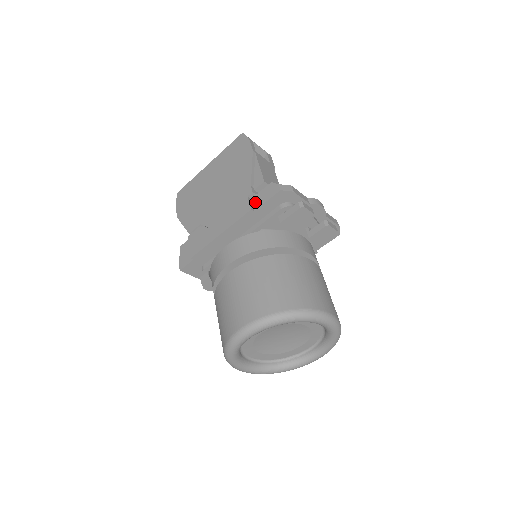
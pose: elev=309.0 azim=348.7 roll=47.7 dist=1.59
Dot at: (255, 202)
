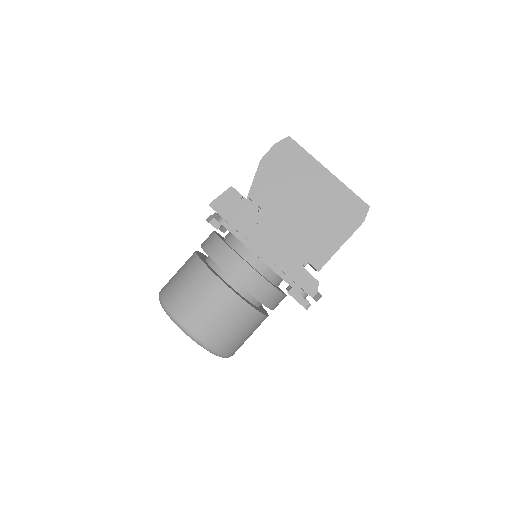
Dot at: (297, 272)
